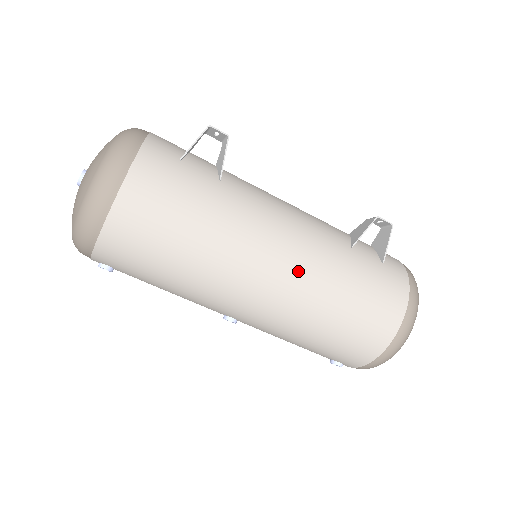
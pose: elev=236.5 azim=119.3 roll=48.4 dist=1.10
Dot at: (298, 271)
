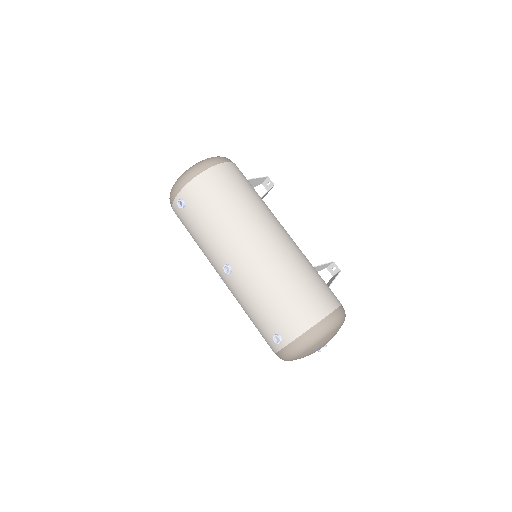
Dot at: (284, 247)
